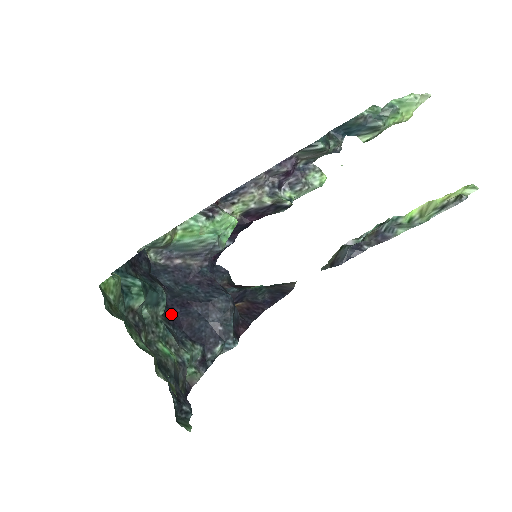
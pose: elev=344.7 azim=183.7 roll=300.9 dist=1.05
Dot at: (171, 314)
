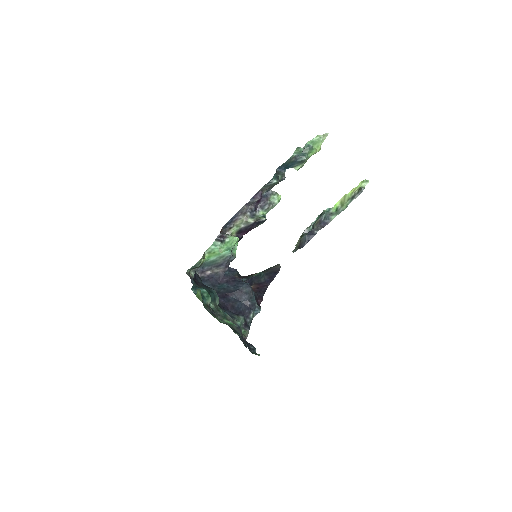
Dot at: (220, 304)
